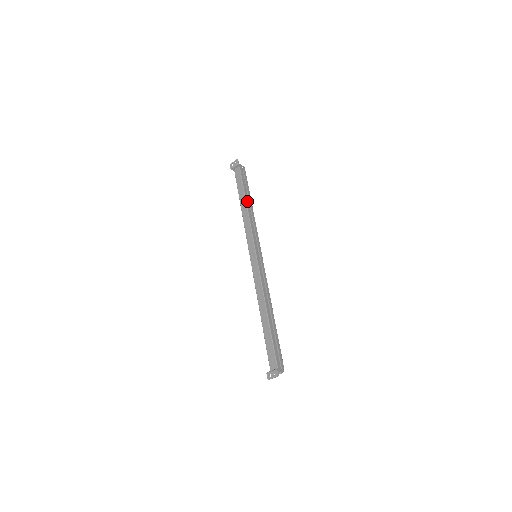
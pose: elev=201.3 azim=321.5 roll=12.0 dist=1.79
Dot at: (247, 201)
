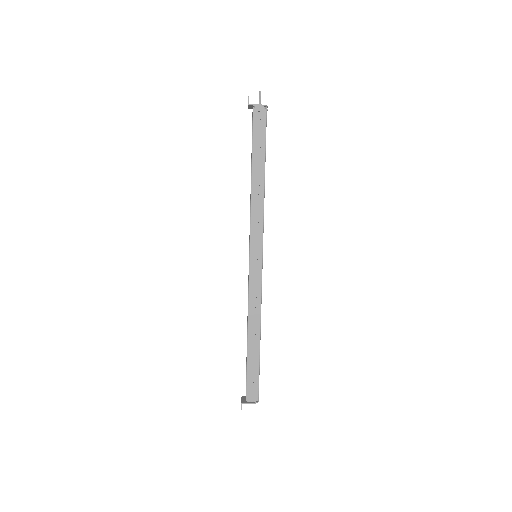
Dot at: (254, 171)
